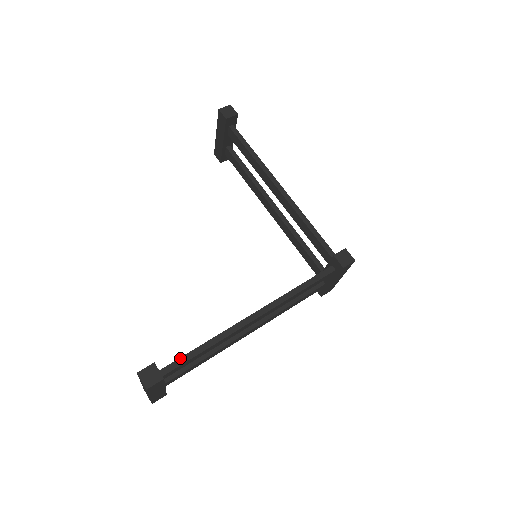
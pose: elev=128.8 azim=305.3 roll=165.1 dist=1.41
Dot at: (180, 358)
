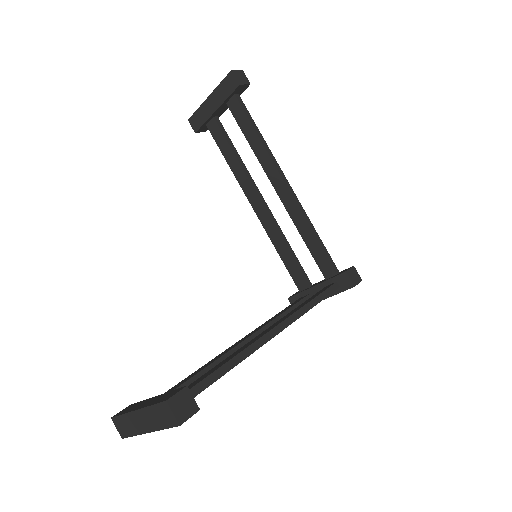
Dot at: (204, 379)
